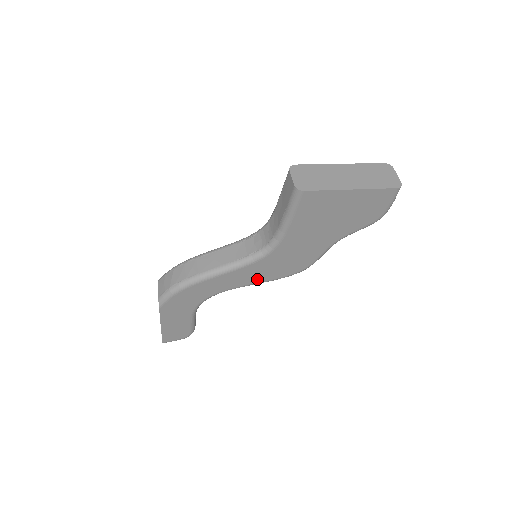
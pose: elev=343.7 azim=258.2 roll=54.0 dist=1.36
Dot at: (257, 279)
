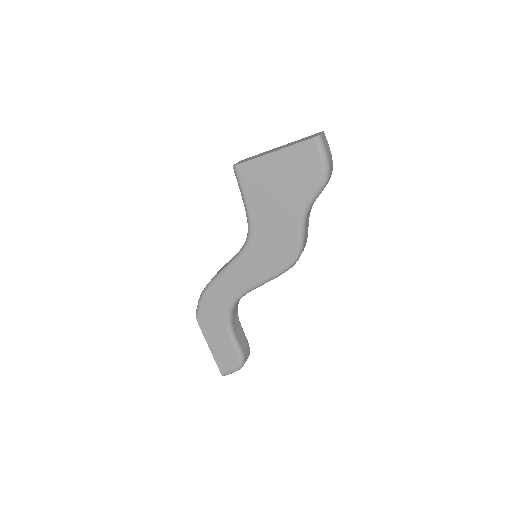
Dot at: (258, 276)
